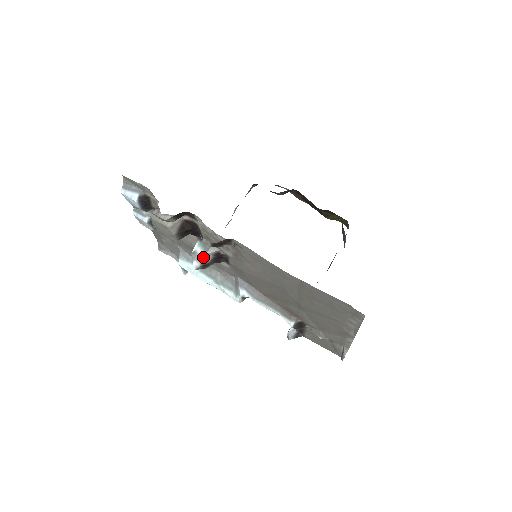
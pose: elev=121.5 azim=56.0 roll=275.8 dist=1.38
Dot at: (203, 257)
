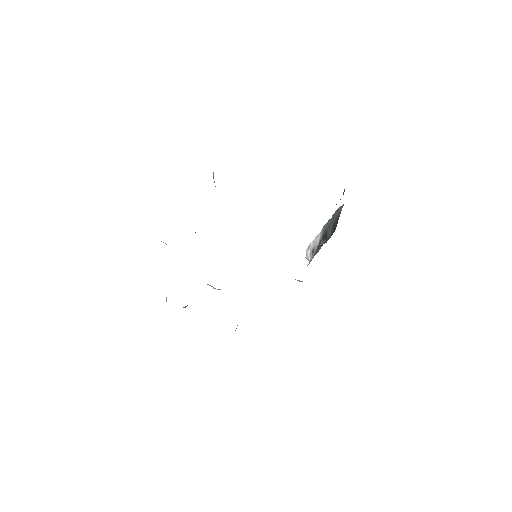
Dot at: occluded
